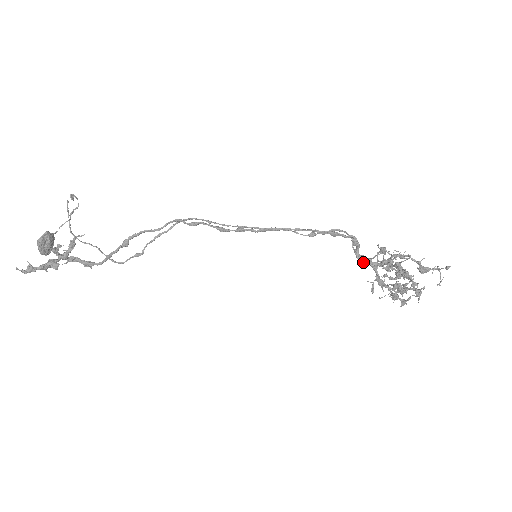
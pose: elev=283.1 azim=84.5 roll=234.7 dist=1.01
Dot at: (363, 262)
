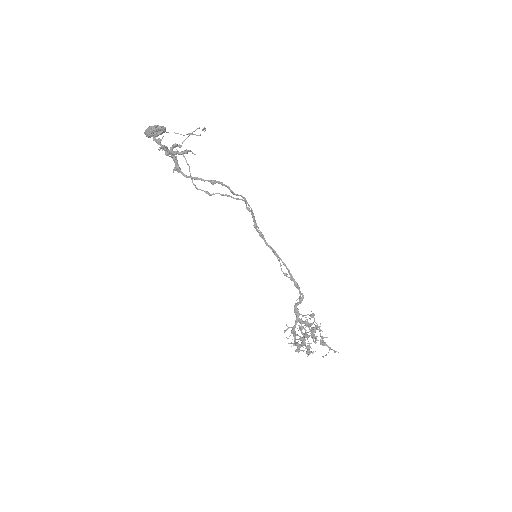
Dot at: (295, 312)
